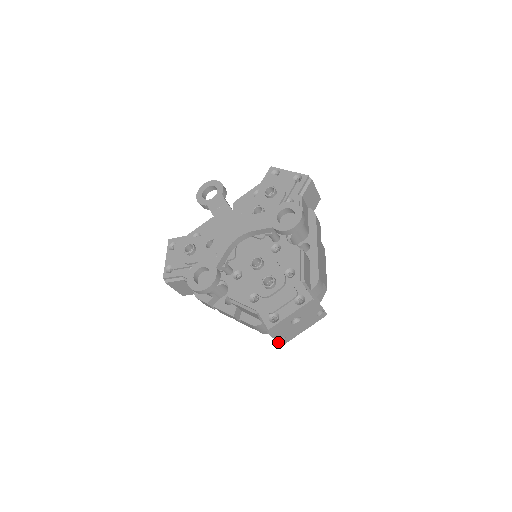
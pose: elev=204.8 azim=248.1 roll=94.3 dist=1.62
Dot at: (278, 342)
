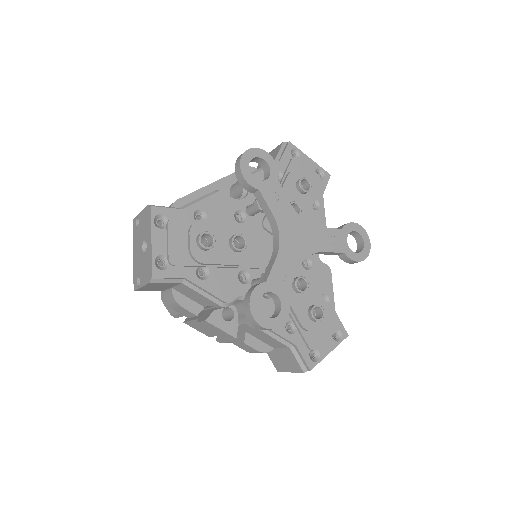
Dot at: occluded
